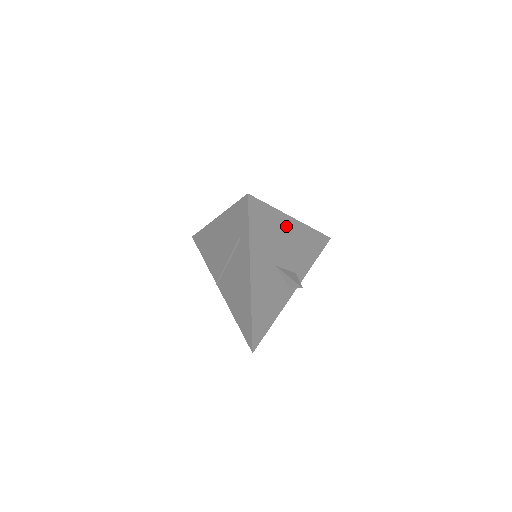
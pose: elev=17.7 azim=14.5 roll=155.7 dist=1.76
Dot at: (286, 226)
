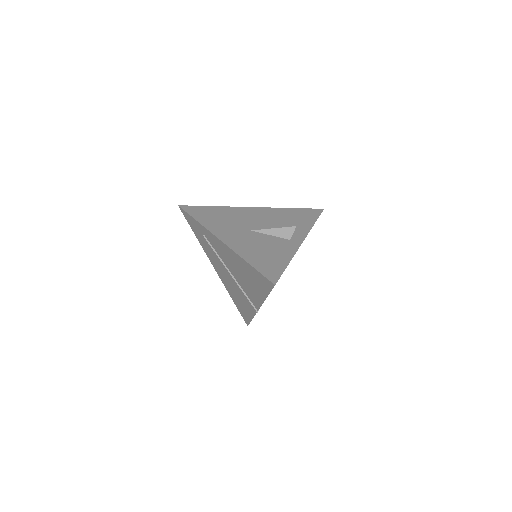
Dot at: (244, 212)
